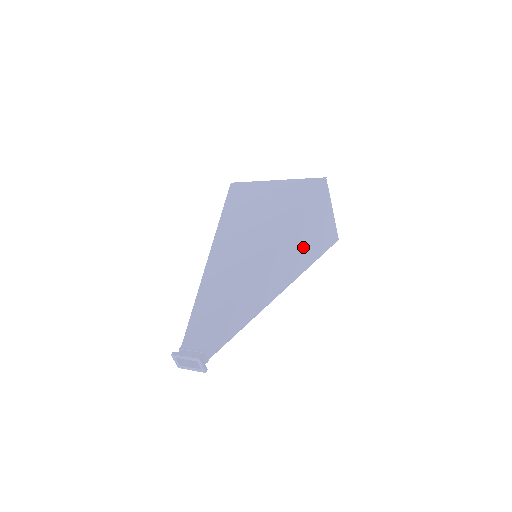
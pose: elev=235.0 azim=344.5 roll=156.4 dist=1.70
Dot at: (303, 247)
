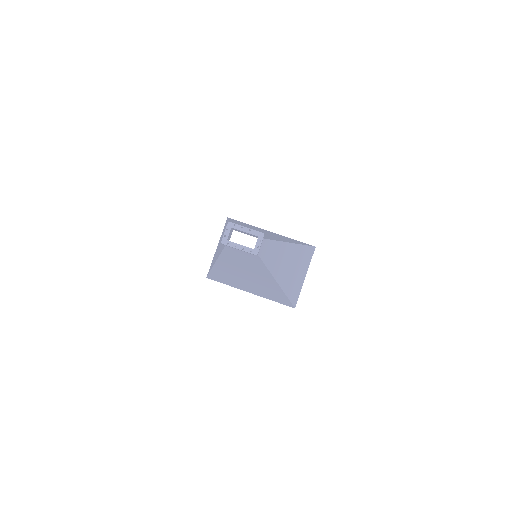
Dot at: (294, 274)
